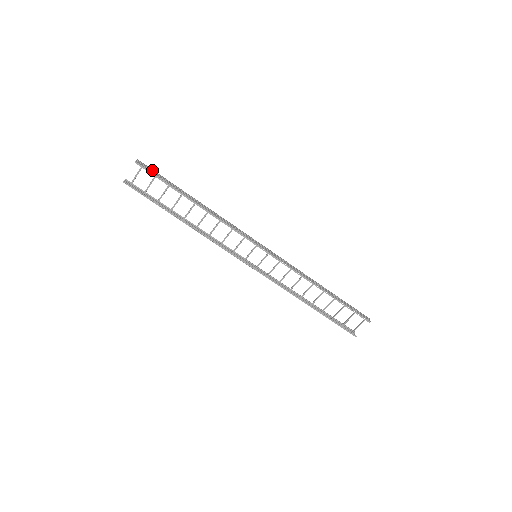
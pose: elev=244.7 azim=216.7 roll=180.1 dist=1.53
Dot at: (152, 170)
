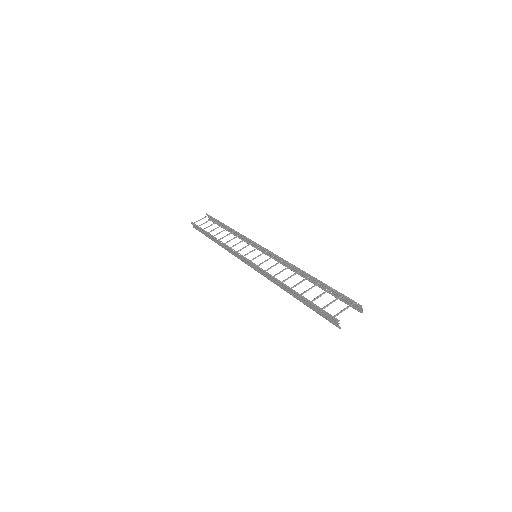
Dot at: (213, 220)
